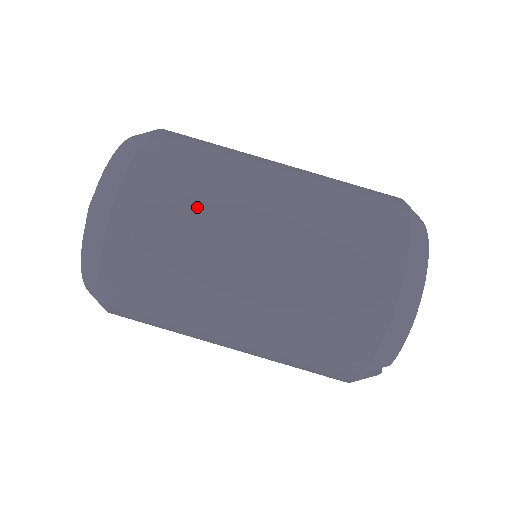
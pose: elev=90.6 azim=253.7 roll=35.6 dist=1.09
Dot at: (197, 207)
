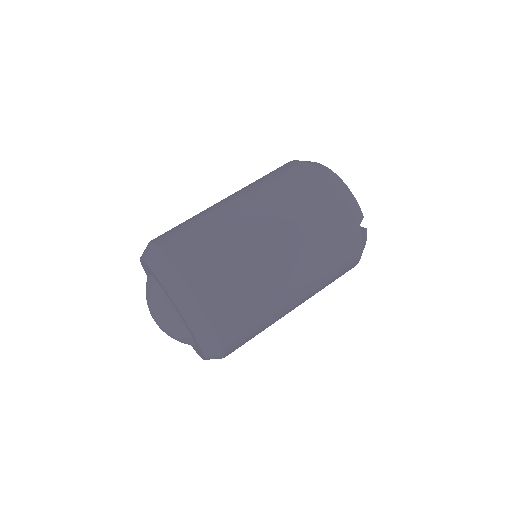
Dot at: (211, 231)
